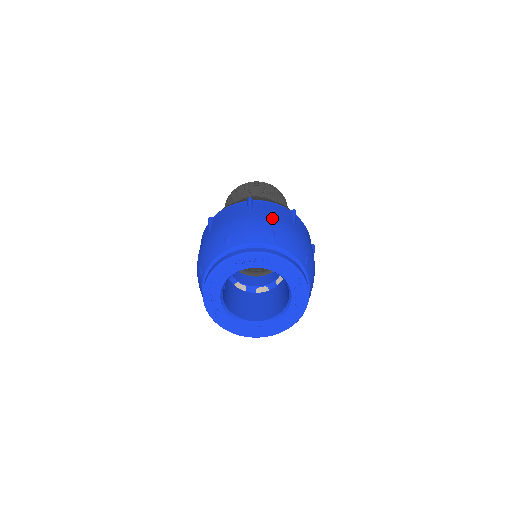
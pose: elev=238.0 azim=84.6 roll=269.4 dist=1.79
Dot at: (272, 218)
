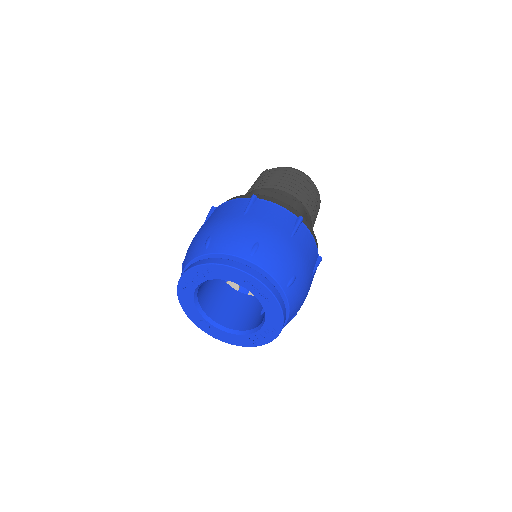
Dot at: (303, 260)
